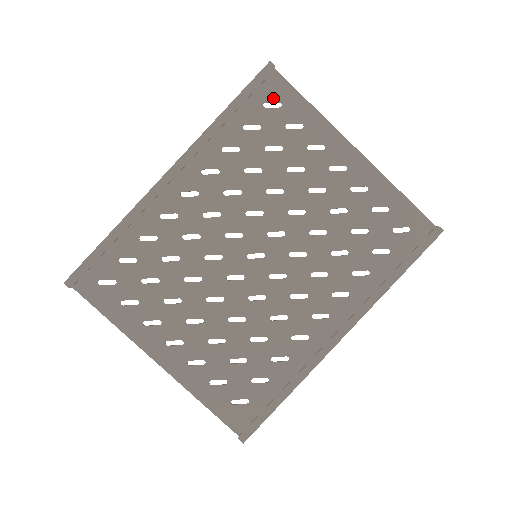
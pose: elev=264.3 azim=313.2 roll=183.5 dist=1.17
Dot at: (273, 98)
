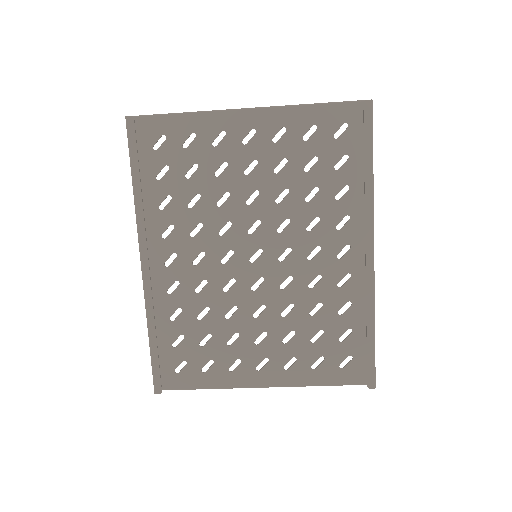
Dot at: (155, 137)
